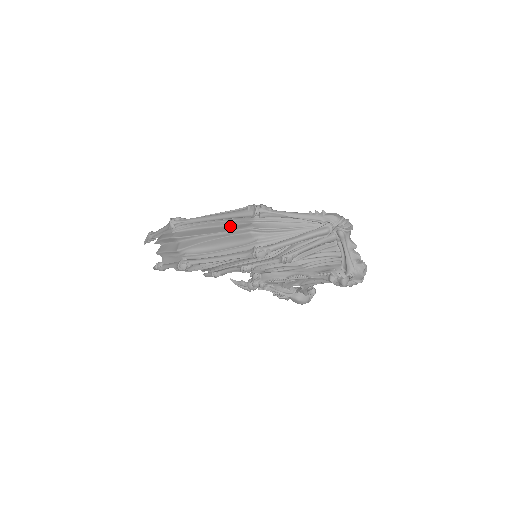
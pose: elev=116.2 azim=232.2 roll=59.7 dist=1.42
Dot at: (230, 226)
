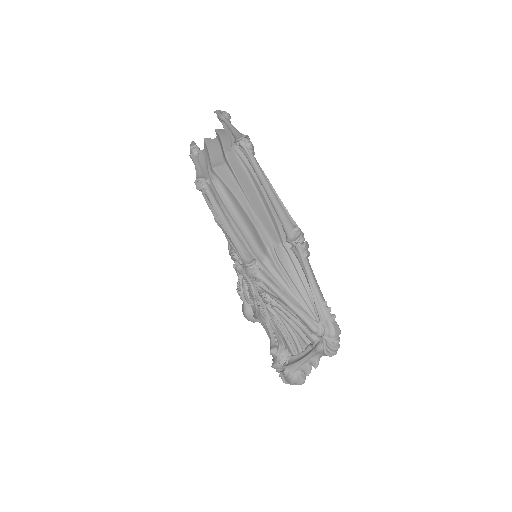
Dot at: (267, 216)
